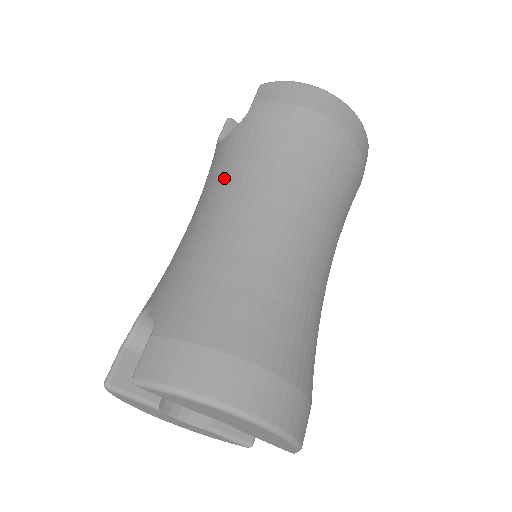
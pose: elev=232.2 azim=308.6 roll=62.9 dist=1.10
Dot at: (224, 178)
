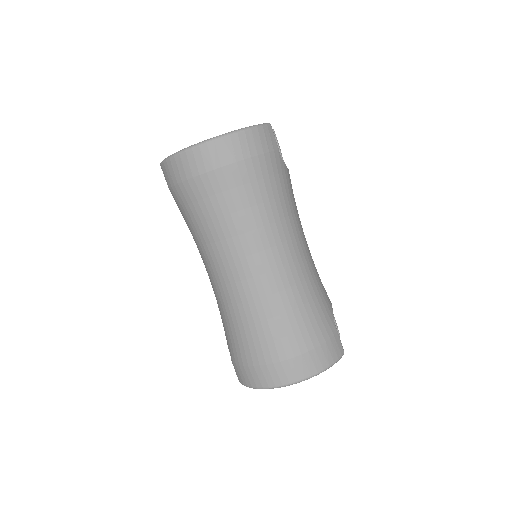
Dot at: (198, 248)
